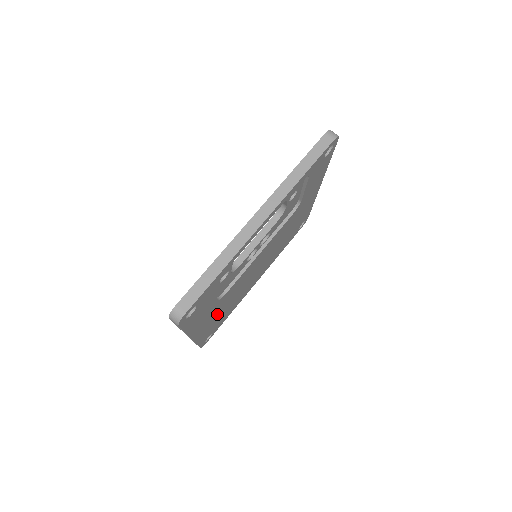
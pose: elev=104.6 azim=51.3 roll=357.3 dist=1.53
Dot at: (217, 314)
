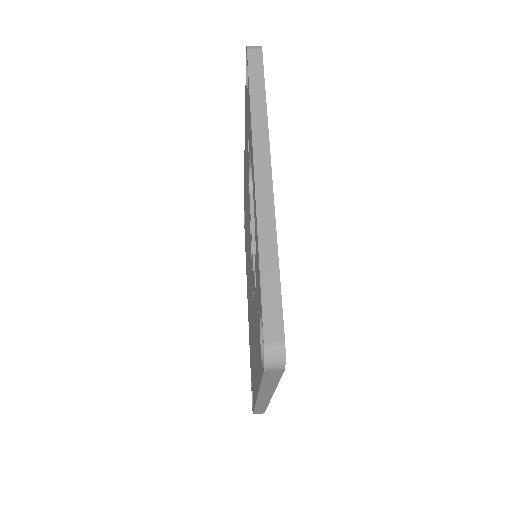
Dot at: occluded
